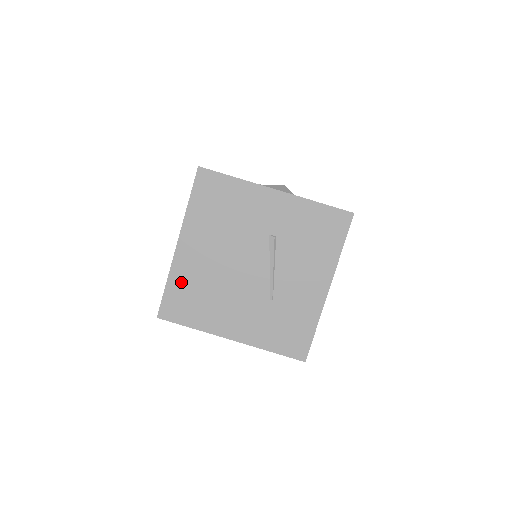
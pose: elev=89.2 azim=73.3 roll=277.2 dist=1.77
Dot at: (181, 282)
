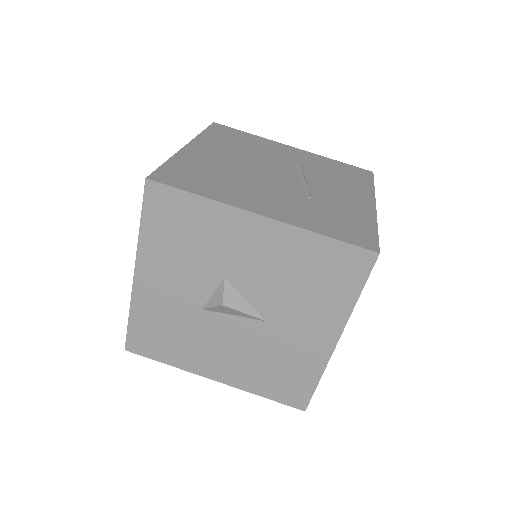
Dot at: (188, 164)
